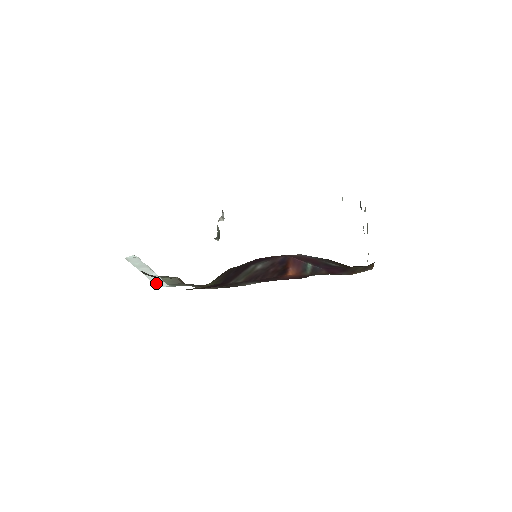
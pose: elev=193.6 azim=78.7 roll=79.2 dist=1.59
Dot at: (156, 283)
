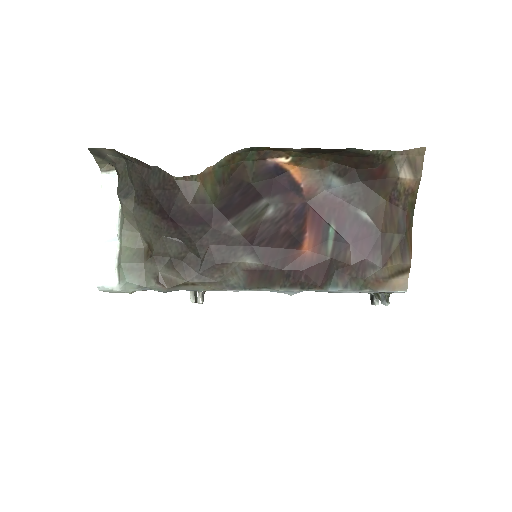
Dot at: (101, 272)
